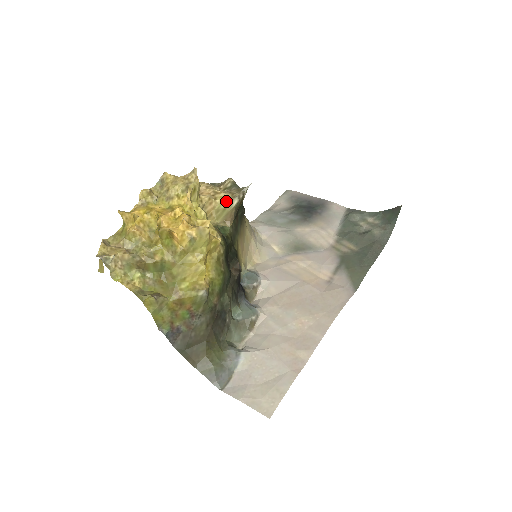
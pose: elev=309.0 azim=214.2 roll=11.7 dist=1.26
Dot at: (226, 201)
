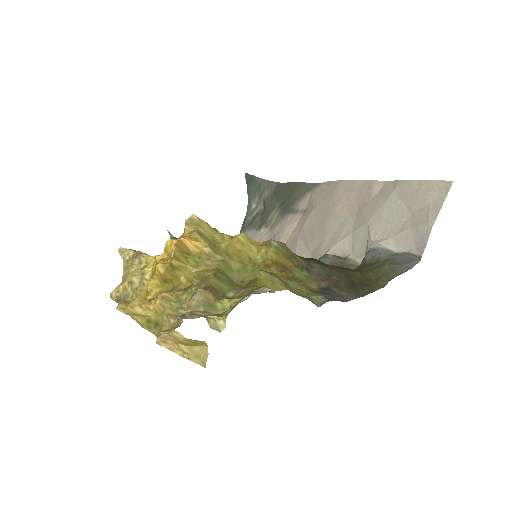
Dot at: occluded
